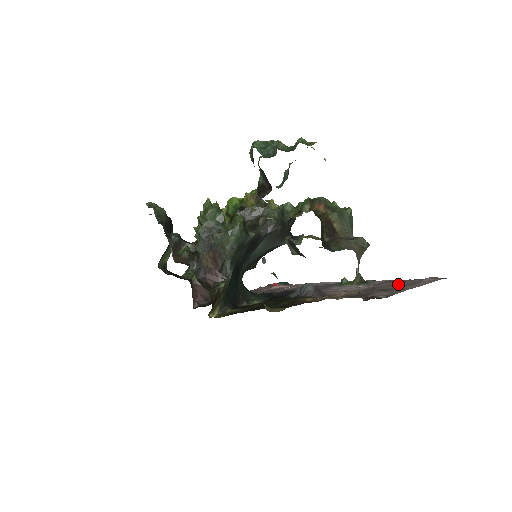
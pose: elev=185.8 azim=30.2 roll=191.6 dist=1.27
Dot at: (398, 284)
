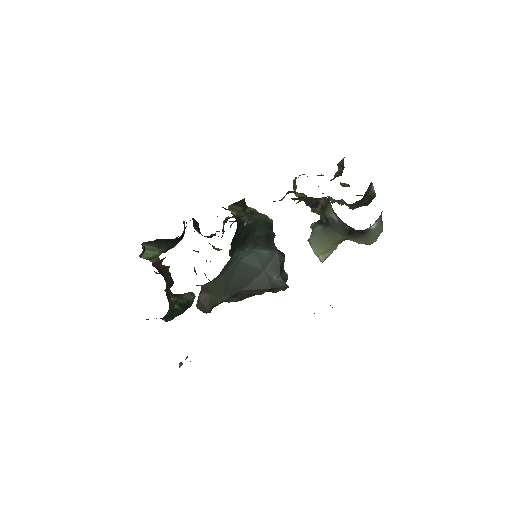
Dot at: occluded
